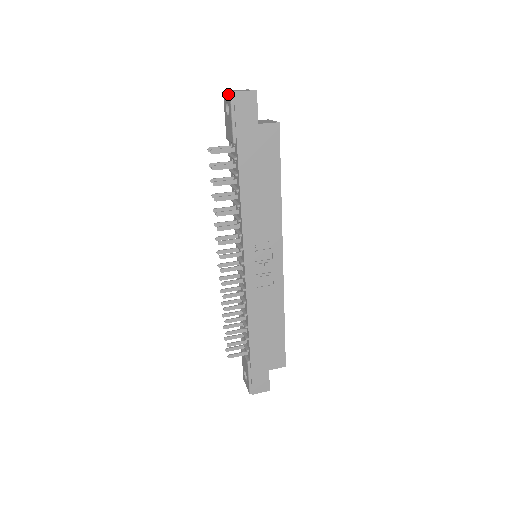
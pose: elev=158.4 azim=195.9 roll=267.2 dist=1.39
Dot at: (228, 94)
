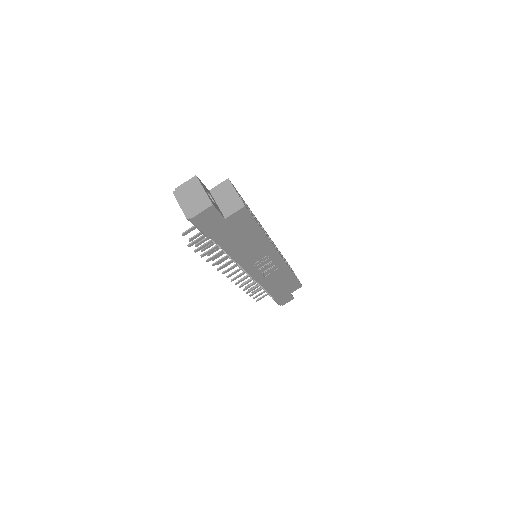
Dot at: occluded
